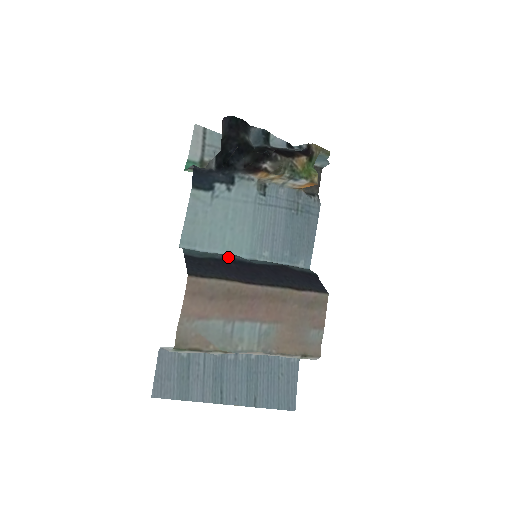
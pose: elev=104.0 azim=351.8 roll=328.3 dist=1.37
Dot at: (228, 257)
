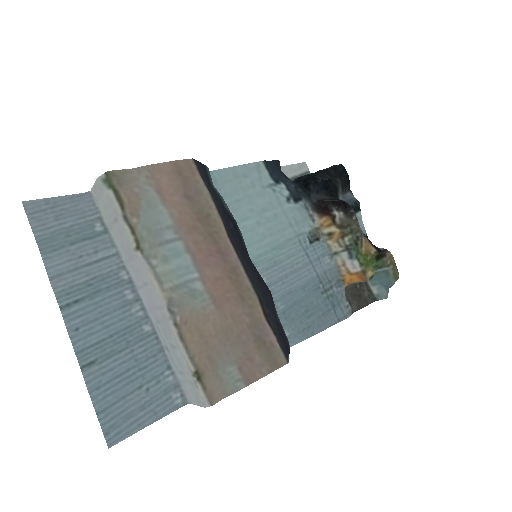
Dot at: occluded
